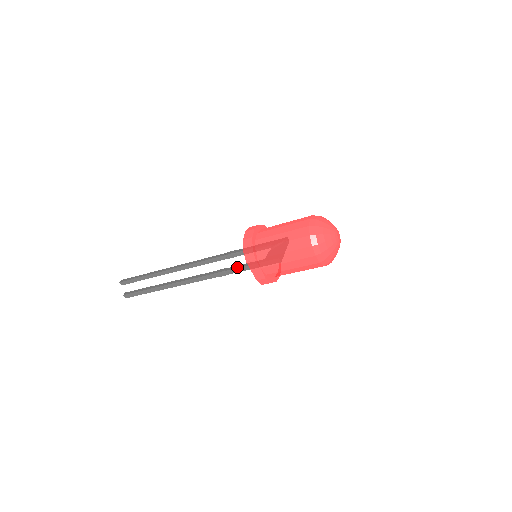
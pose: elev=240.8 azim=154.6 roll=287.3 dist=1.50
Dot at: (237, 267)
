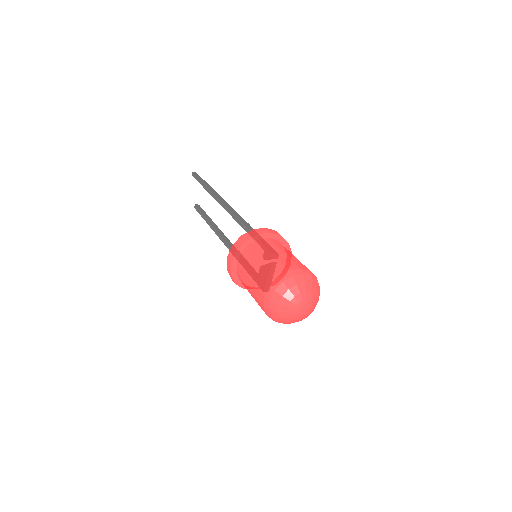
Dot at: occluded
